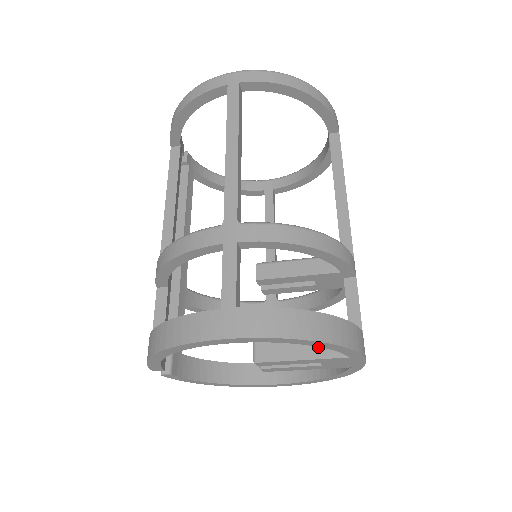
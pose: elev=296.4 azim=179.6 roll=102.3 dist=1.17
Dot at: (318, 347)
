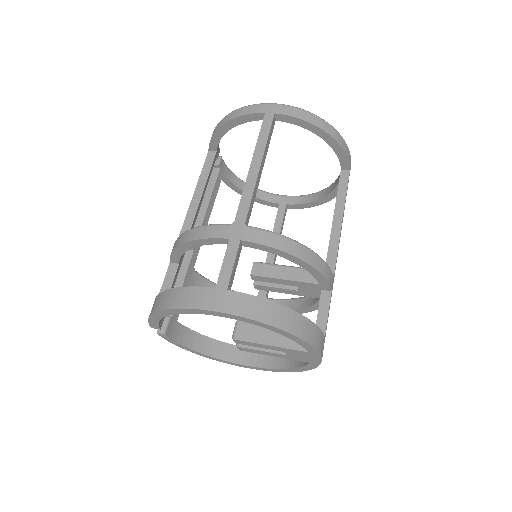
Dot at: (286, 338)
